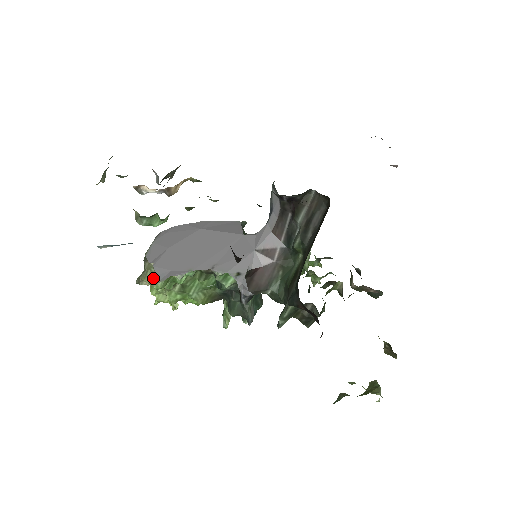
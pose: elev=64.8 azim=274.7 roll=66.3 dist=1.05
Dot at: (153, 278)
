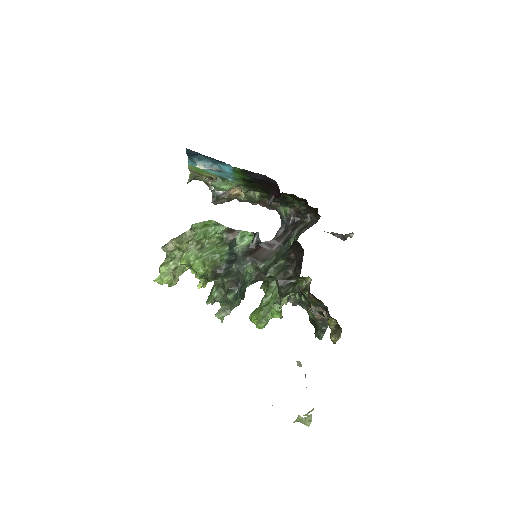
Dot at: (181, 241)
